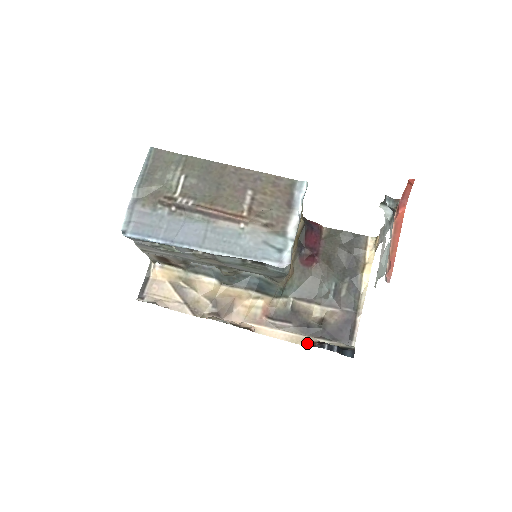
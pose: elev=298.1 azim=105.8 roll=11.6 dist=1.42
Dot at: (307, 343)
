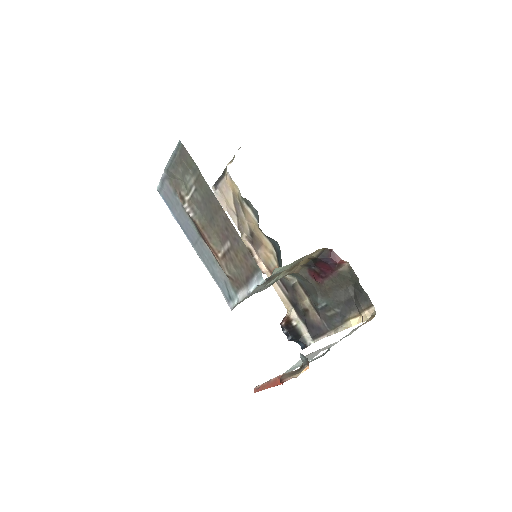
Dot at: (288, 312)
